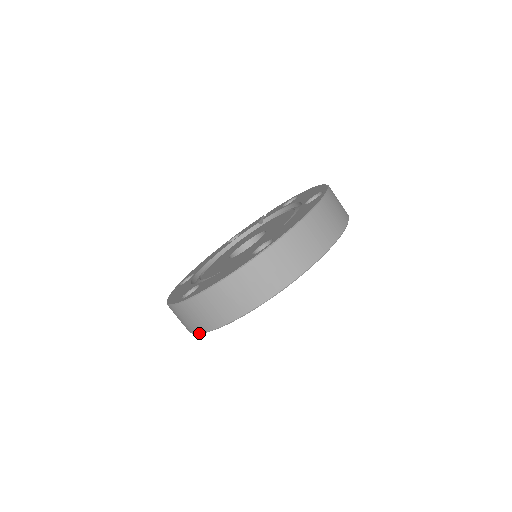
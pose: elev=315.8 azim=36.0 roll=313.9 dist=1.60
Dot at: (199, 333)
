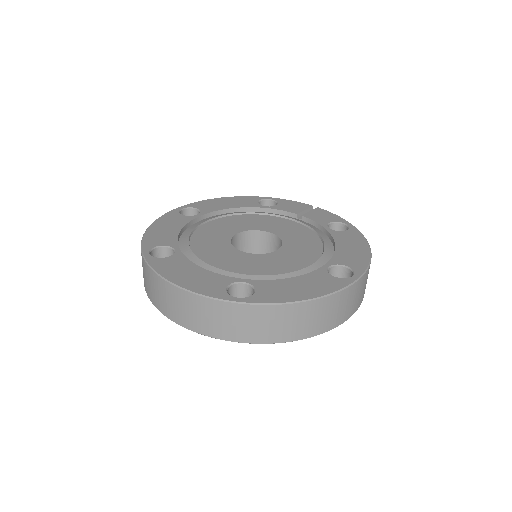
Dot at: occluded
